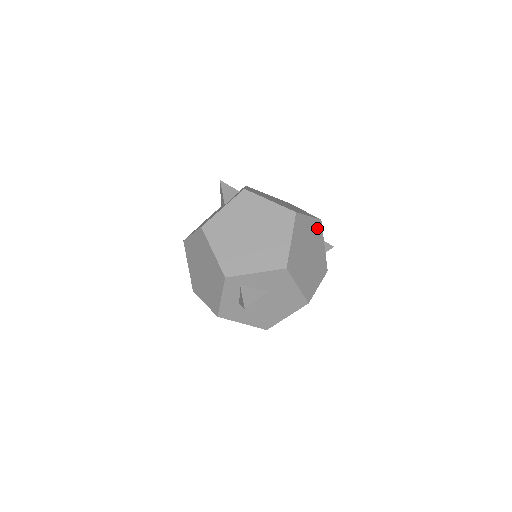
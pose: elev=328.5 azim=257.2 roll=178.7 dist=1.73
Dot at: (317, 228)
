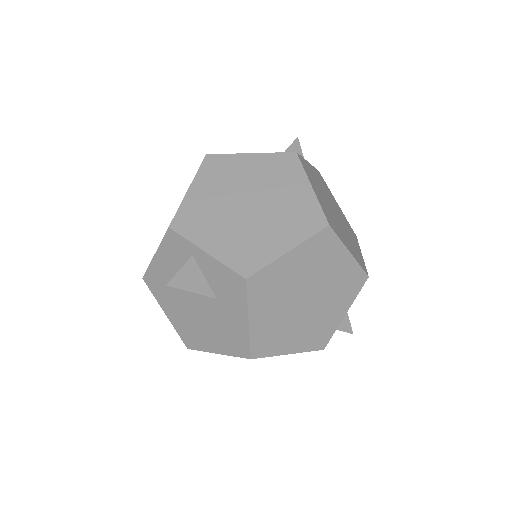
Dot at: (307, 171)
